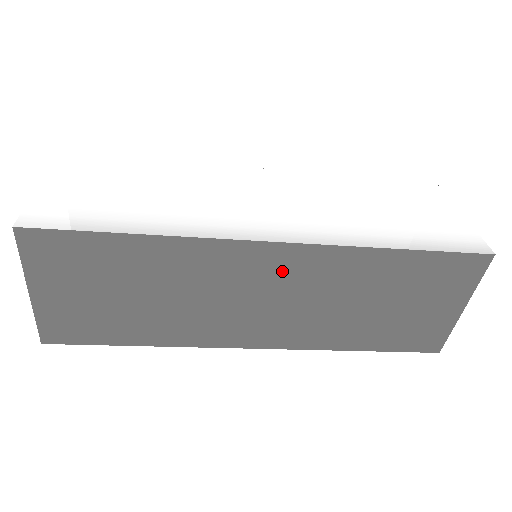
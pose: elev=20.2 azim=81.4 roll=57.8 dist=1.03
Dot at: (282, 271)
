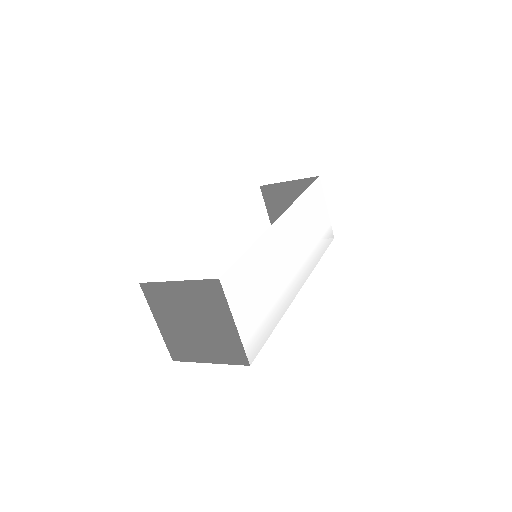
Dot at: occluded
